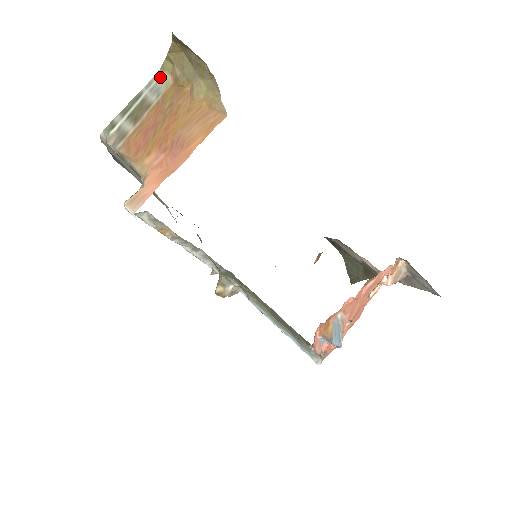
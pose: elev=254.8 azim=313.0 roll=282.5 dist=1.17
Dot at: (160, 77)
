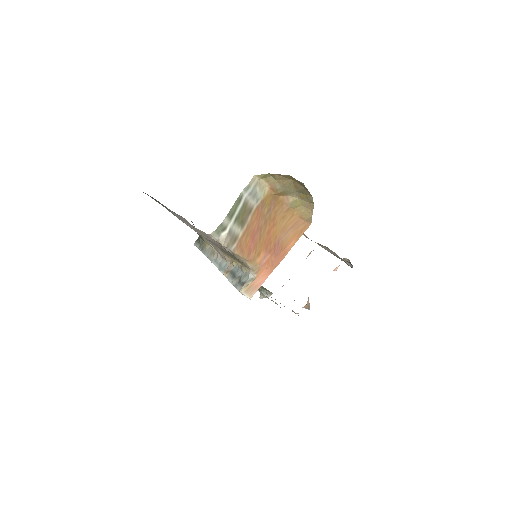
Dot at: (256, 182)
